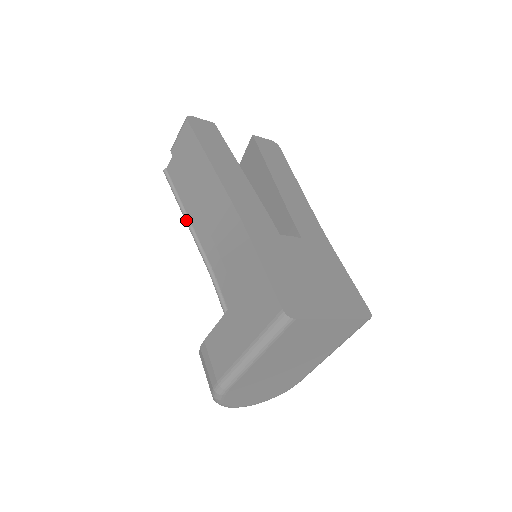
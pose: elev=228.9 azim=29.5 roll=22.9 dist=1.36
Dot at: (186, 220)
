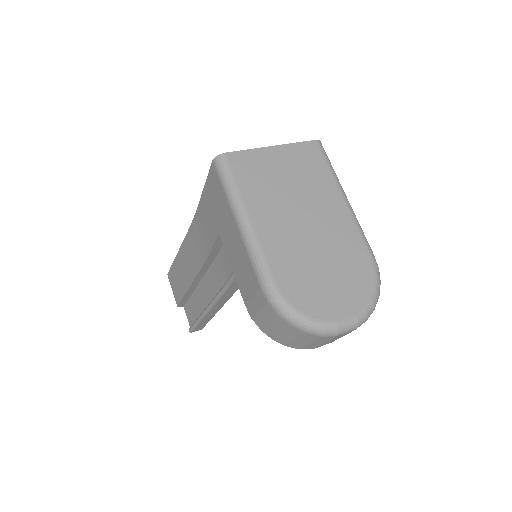
Dot at: (205, 310)
